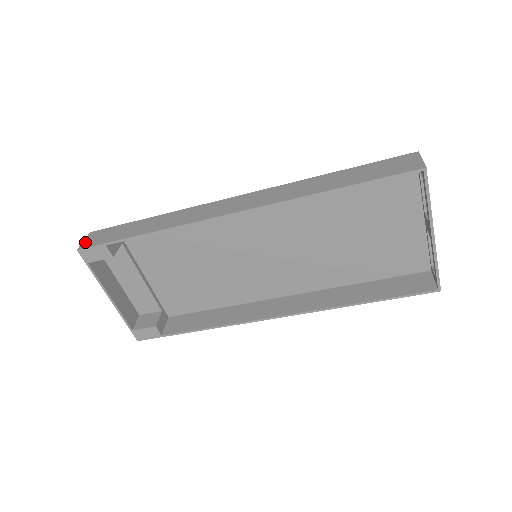
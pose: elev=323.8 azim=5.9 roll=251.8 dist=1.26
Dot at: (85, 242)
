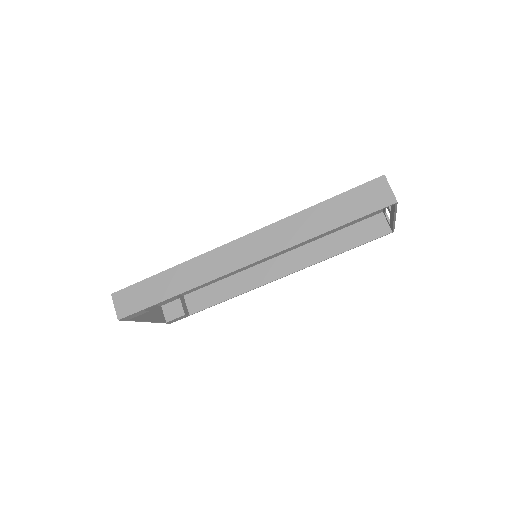
Dot at: (118, 309)
